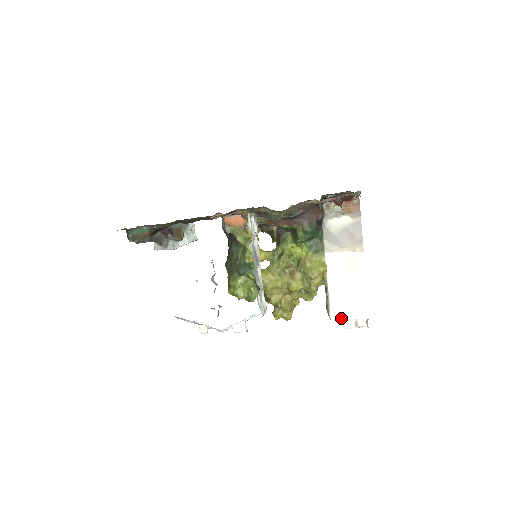
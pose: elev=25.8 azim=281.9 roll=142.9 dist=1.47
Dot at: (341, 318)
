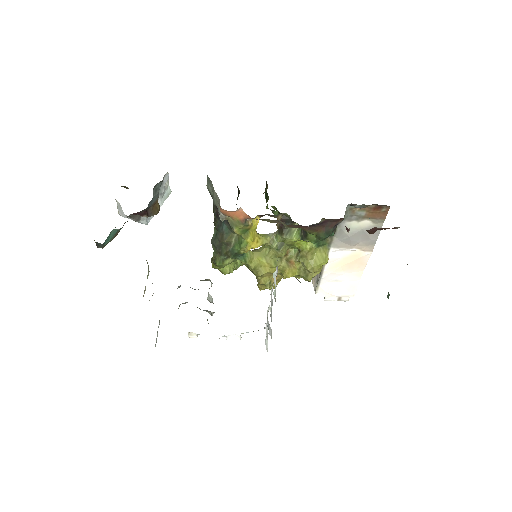
Dot at: (327, 295)
